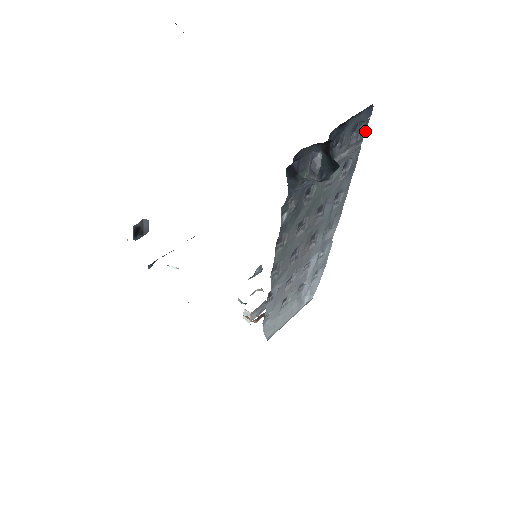
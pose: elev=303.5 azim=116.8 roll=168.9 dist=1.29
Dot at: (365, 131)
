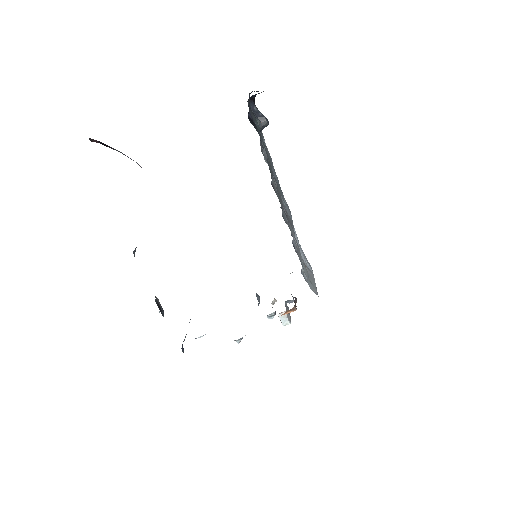
Dot at: occluded
